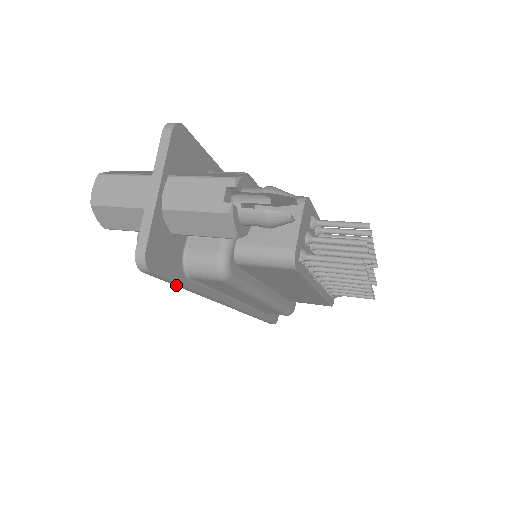
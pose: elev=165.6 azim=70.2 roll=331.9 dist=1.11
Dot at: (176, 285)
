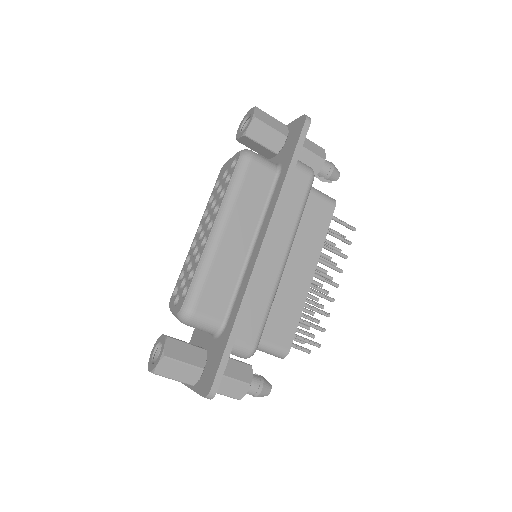
Dot at: (294, 156)
